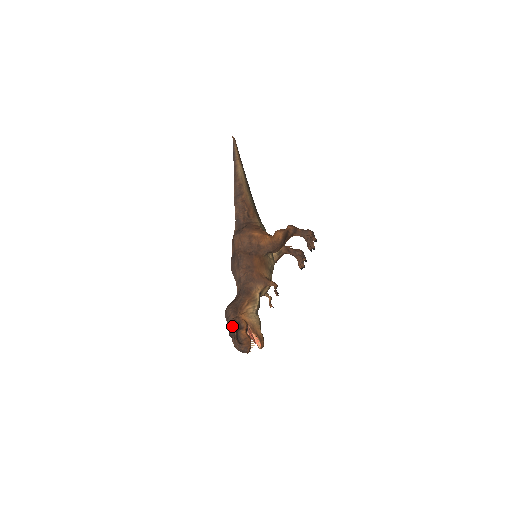
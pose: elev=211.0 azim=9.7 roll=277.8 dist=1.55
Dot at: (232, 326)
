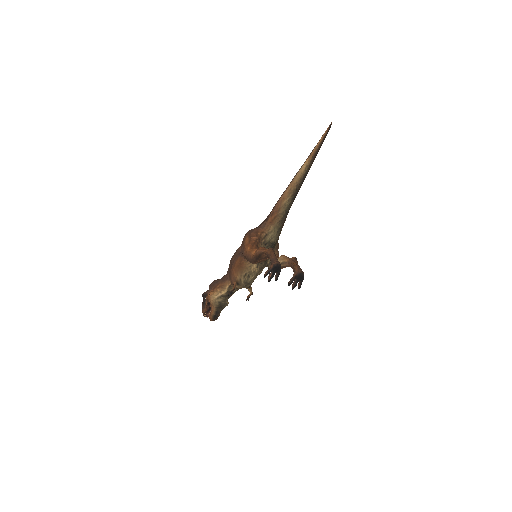
Dot at: (202, 294)
